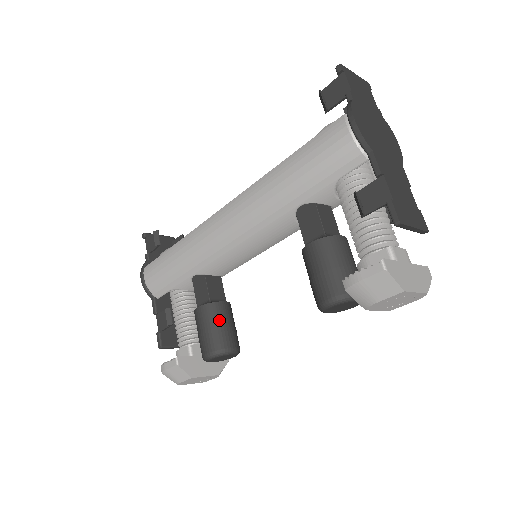
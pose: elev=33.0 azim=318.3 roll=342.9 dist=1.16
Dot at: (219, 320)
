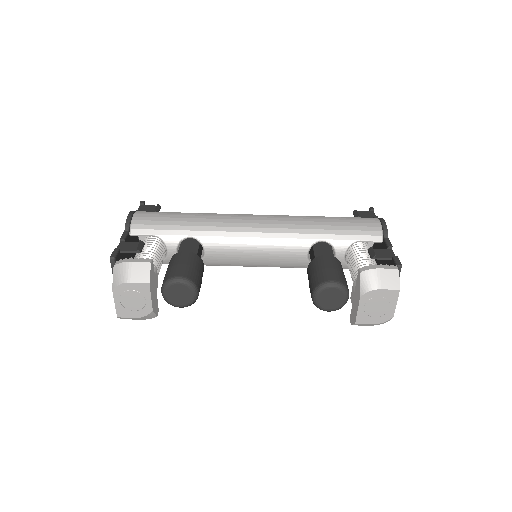
Dot at: (200, 269)
